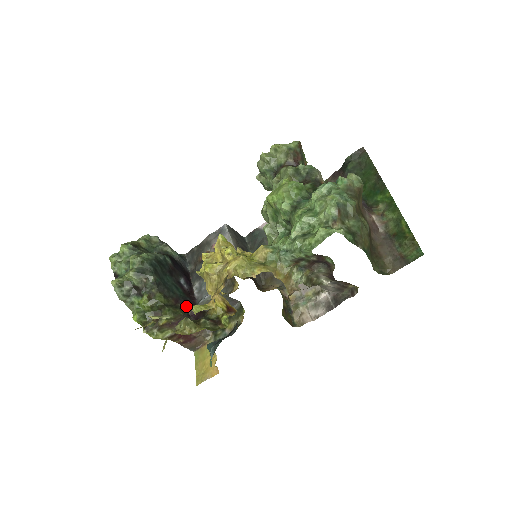
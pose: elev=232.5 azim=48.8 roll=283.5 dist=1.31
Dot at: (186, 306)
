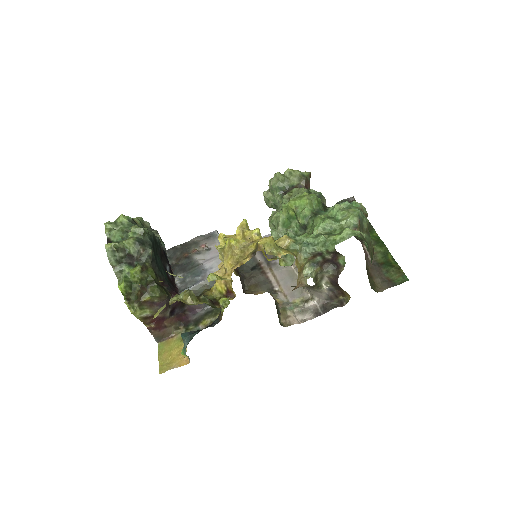
Dot at: (170, 291)
